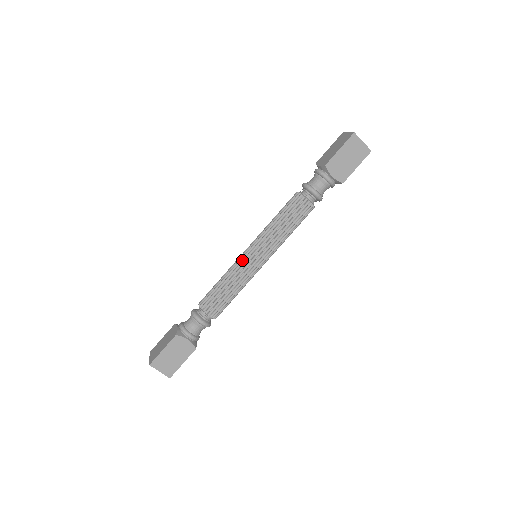
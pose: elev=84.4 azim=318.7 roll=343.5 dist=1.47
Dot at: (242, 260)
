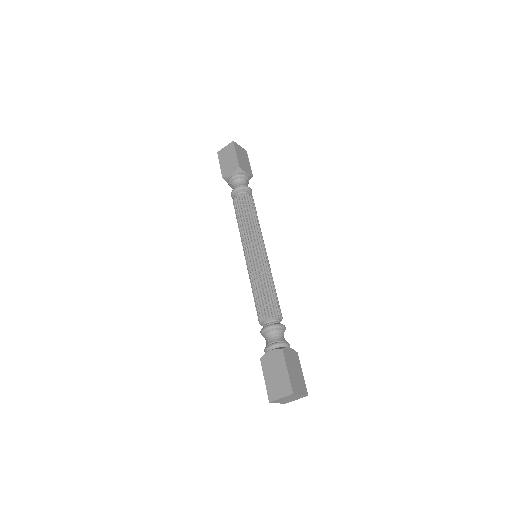
Dot at: (247, 268)
